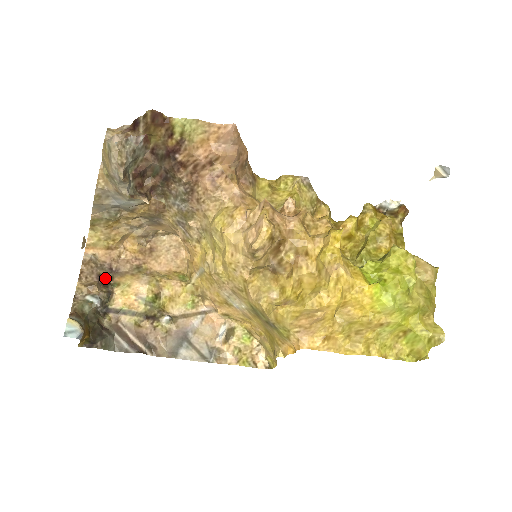
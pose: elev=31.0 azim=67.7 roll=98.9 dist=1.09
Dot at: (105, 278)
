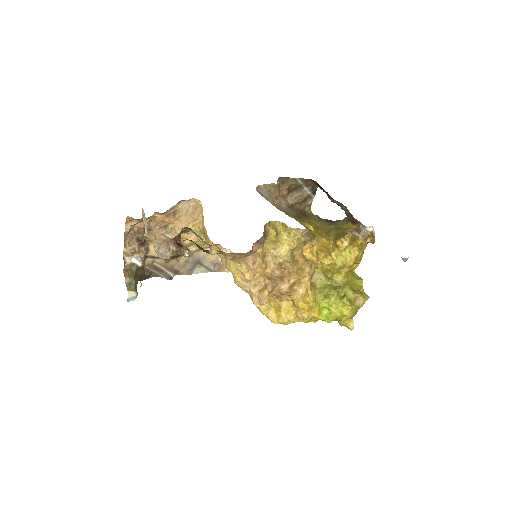
Dot at: (142, 238)
